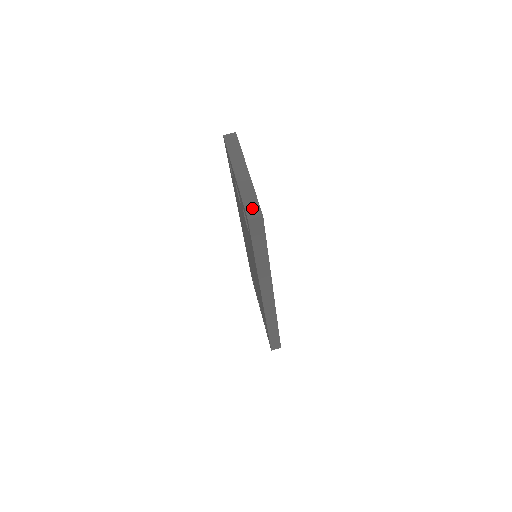
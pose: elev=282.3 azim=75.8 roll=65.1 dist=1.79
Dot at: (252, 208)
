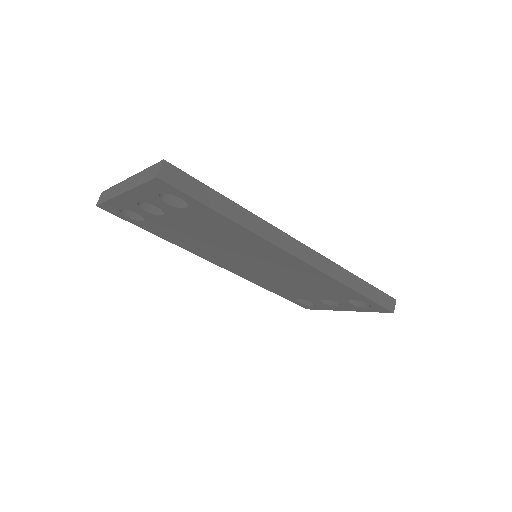
Dot at: (152, 173)
